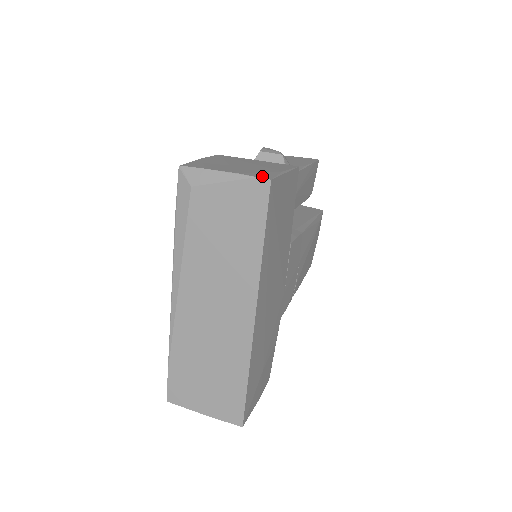
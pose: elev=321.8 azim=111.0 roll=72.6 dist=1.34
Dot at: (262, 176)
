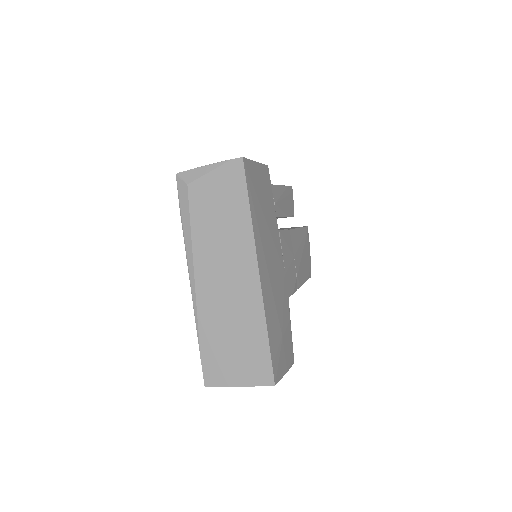
Dot at: (236, 159)
